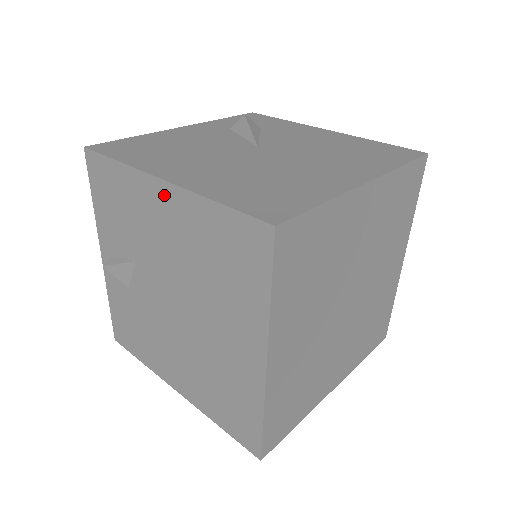
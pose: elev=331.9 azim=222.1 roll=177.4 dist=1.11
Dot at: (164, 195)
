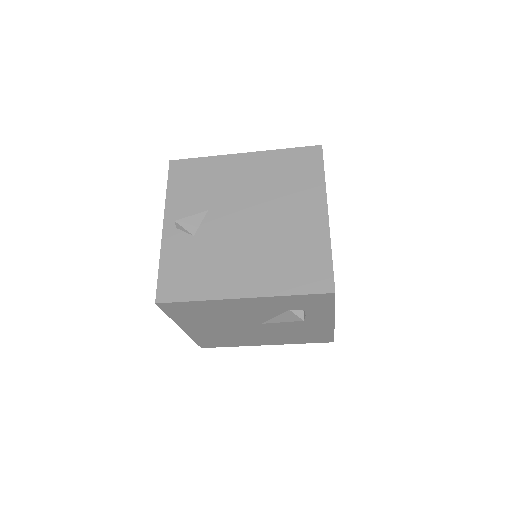
Dot at: (246, 159)
